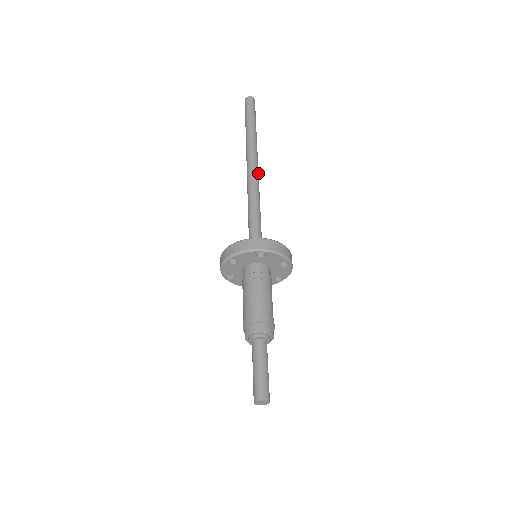
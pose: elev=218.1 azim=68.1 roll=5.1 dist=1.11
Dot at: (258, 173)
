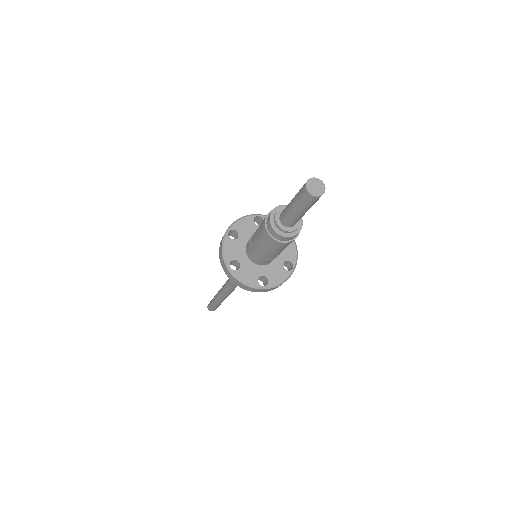
Dot at: occluded
